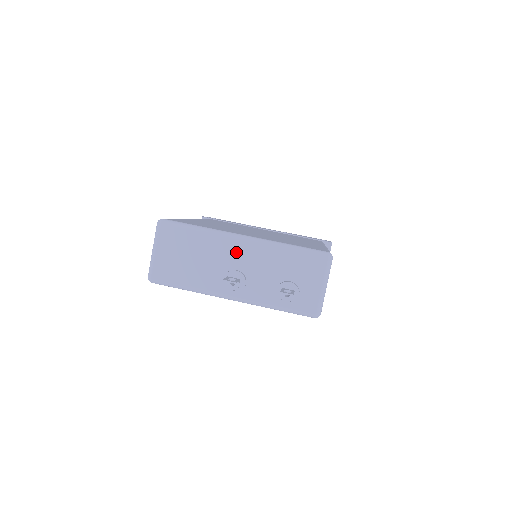
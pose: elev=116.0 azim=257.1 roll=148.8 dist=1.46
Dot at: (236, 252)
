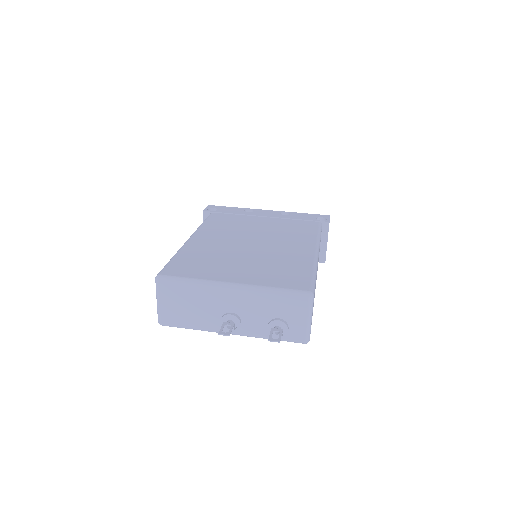
Dot at: (228, 299)
